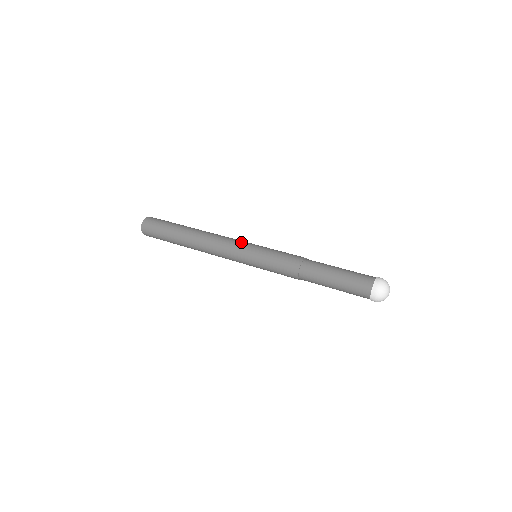
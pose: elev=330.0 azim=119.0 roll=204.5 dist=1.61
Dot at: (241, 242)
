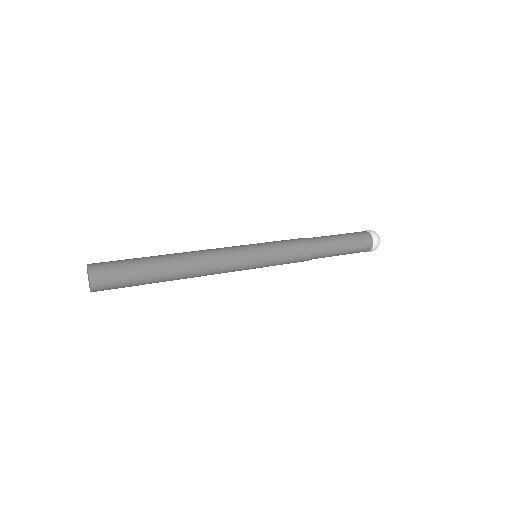
Dot at: (241, 250)
